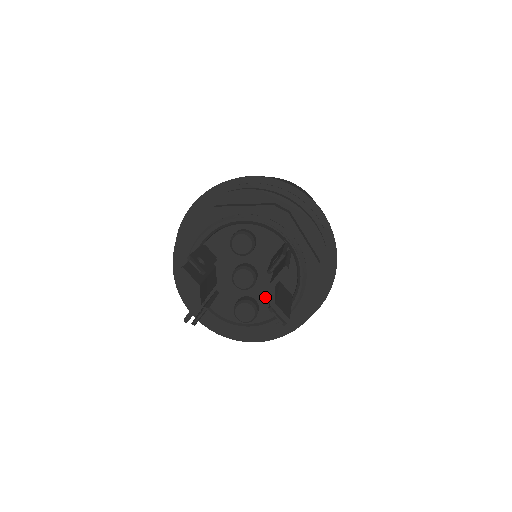
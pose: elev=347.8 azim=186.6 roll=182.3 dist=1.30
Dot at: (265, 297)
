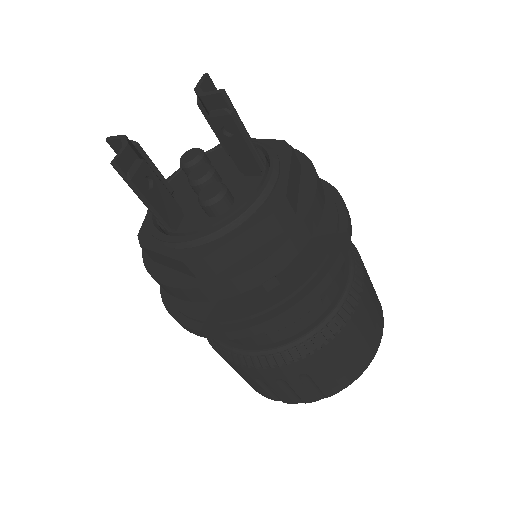
Dot at: (236, 186)
